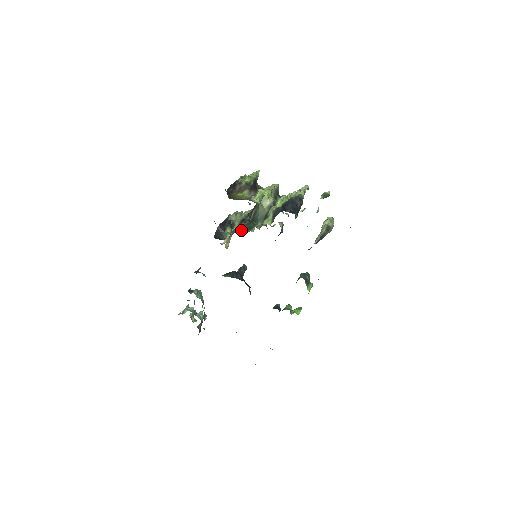
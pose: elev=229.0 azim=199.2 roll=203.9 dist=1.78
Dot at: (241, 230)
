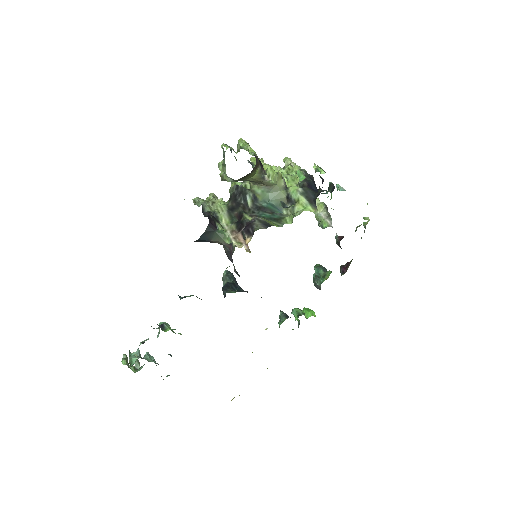
Dot at: (270, 223)
